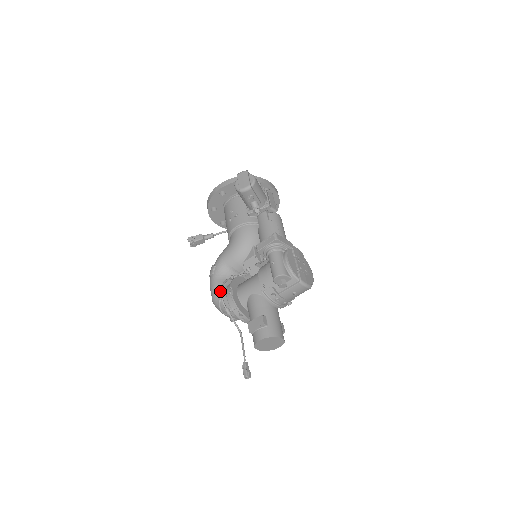
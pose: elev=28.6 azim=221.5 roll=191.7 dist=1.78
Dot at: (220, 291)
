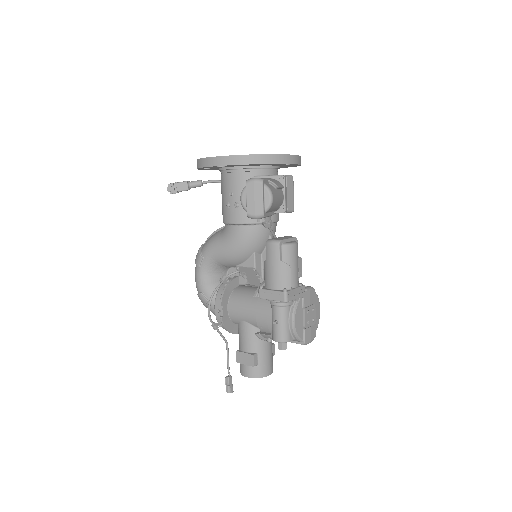
Dot at: (207, 293)
